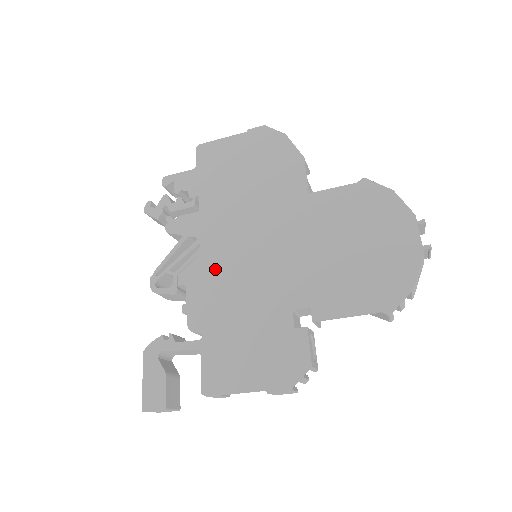
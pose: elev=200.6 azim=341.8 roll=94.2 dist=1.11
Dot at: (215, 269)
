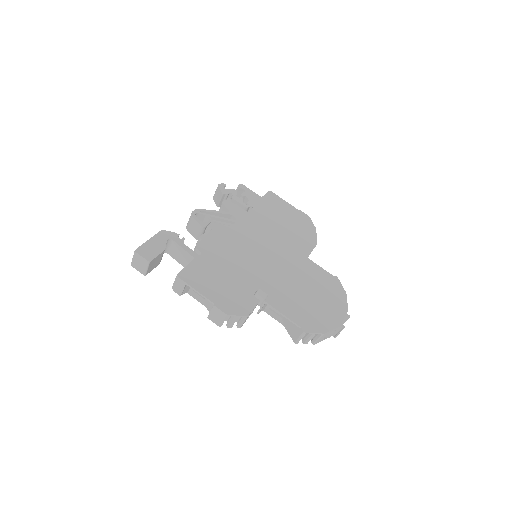
Dot at: (234, 238)
